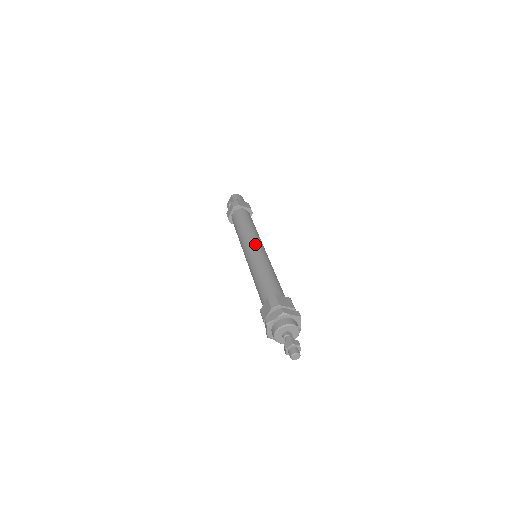
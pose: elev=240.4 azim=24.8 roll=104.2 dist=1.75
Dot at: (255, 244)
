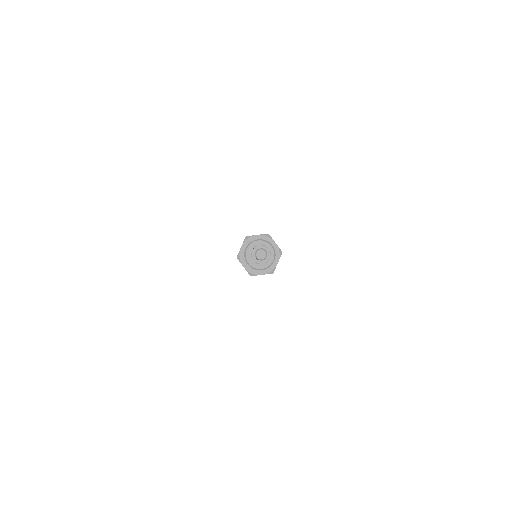
Dot at: occluded
